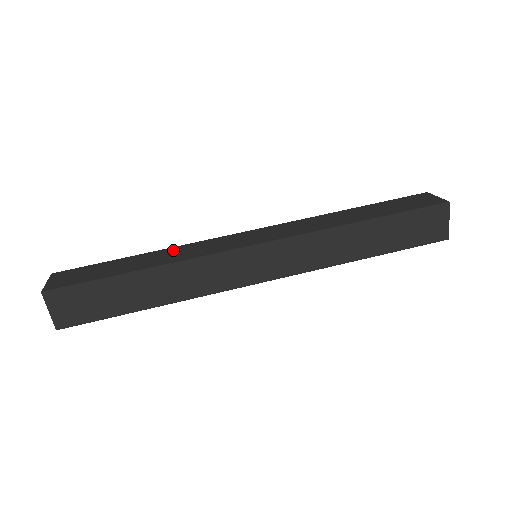
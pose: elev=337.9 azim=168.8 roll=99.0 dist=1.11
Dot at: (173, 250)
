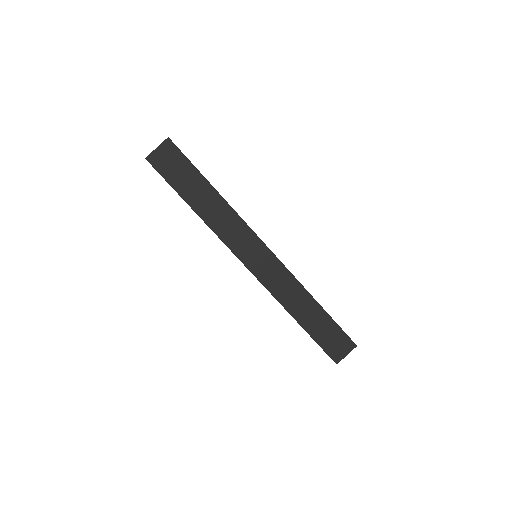
Dot at: occluded
